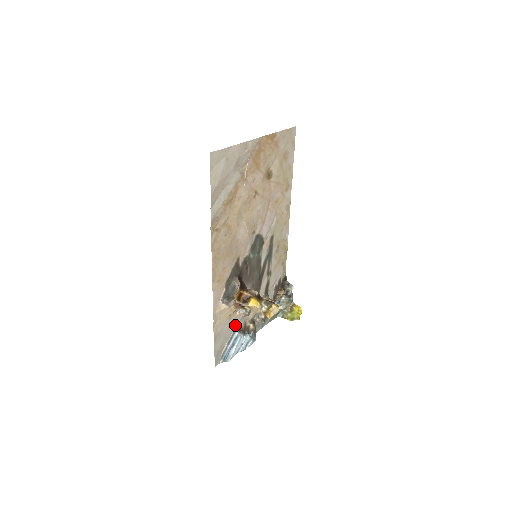
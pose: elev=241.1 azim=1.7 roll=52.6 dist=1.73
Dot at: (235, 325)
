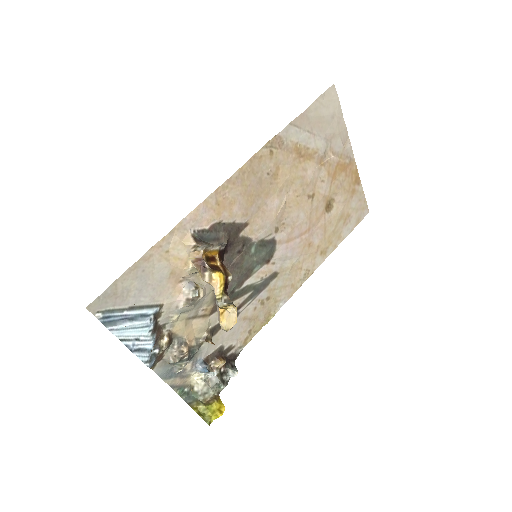
Dot at: (160, 300)
